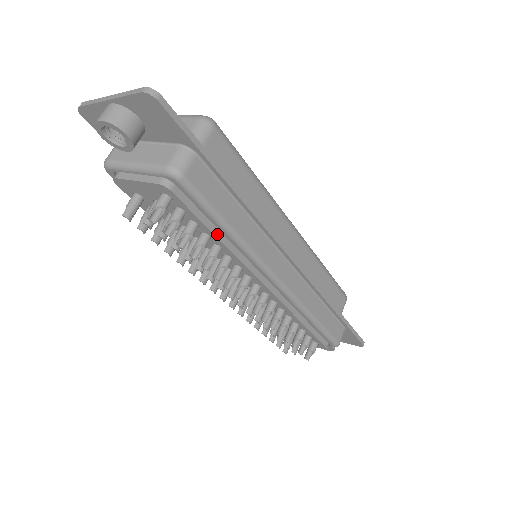
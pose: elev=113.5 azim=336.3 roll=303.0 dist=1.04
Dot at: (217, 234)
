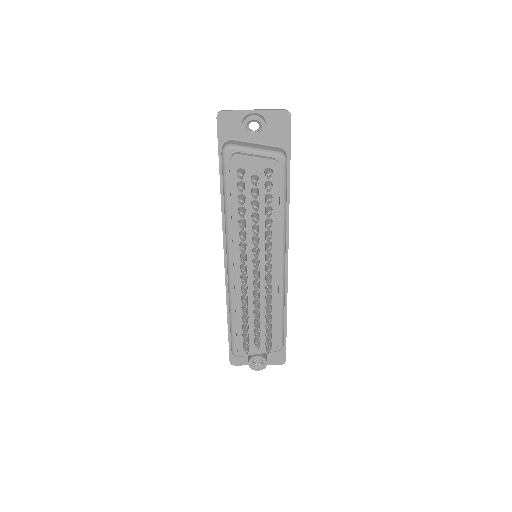
Dot at: (278, 208)
